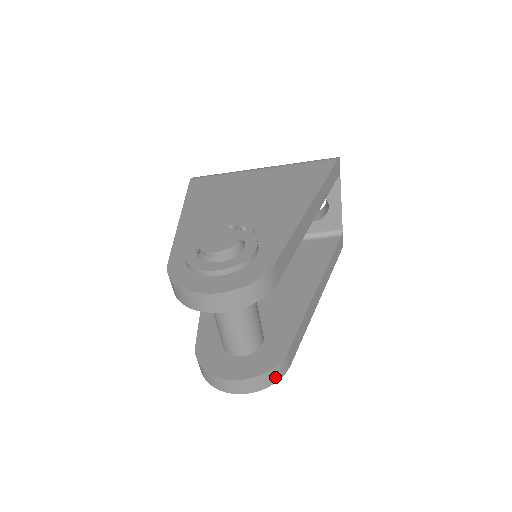
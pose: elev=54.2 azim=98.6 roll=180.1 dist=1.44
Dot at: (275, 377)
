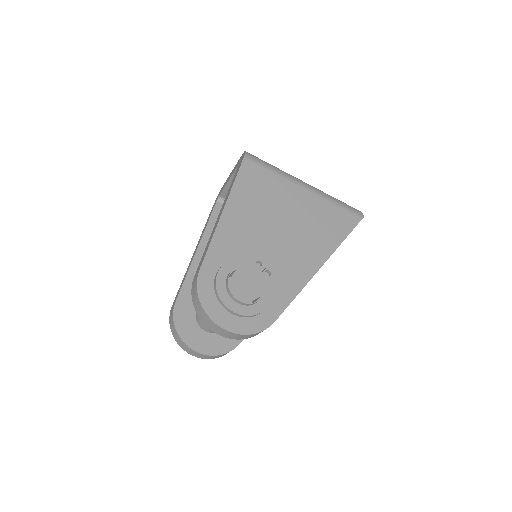
Dot at: (220, 356)
